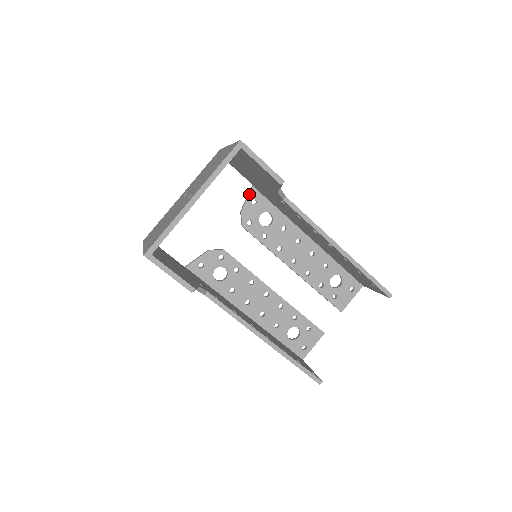
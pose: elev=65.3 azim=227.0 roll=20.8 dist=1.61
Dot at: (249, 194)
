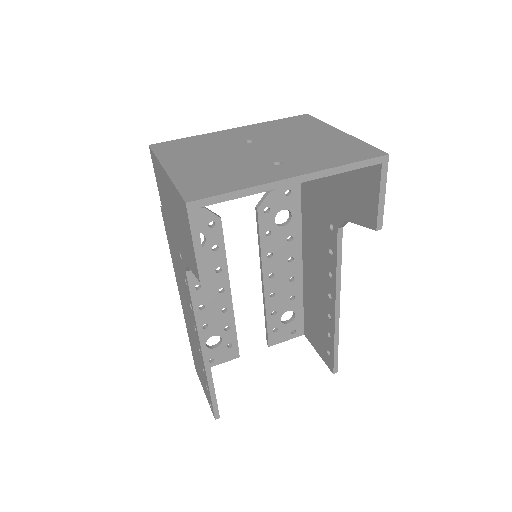
Dot at: occluded
